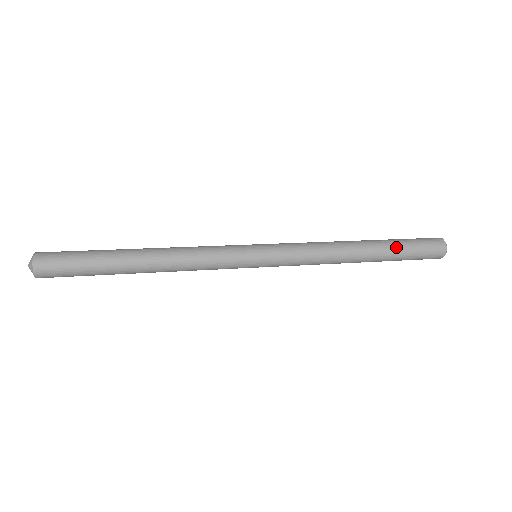
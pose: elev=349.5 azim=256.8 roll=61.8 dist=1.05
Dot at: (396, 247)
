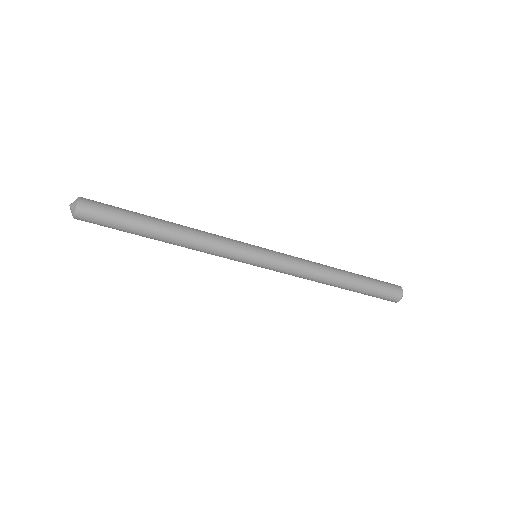
Dot at: occluded
